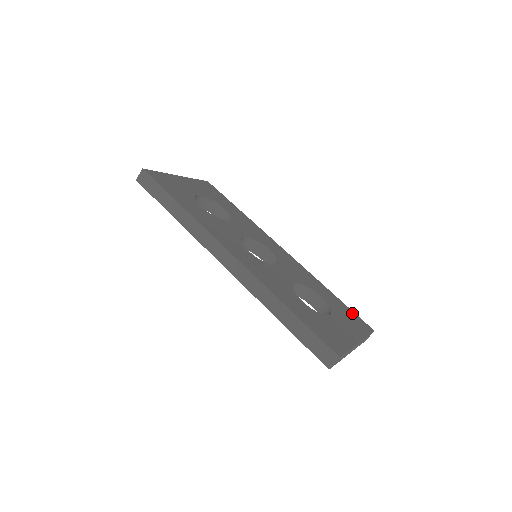
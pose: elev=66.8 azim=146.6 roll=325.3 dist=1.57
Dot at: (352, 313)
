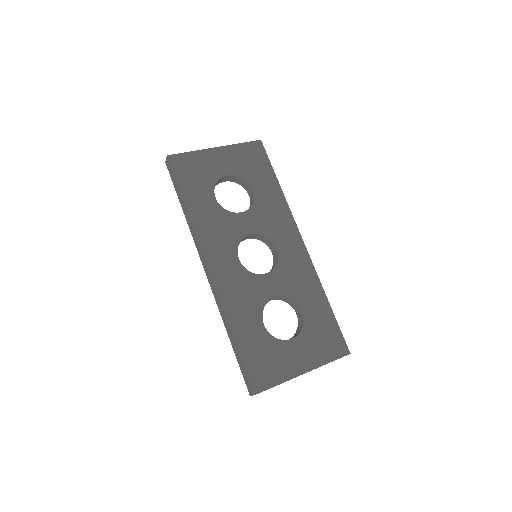
Dot at: (335, 331)
